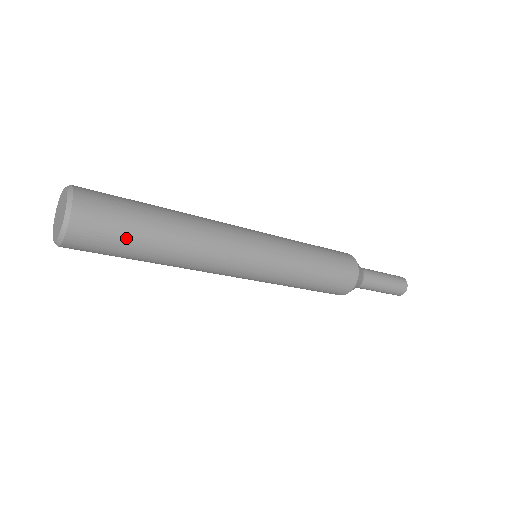
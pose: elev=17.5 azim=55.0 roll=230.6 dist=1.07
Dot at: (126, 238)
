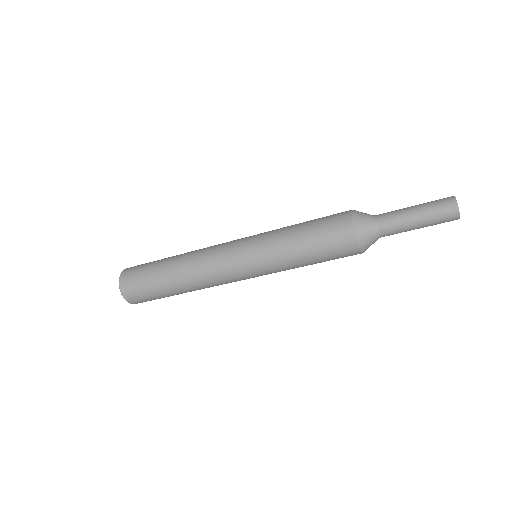
Dot at: (149, 266)
